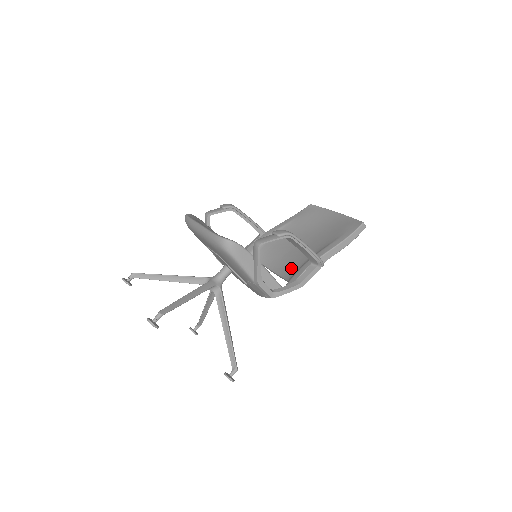
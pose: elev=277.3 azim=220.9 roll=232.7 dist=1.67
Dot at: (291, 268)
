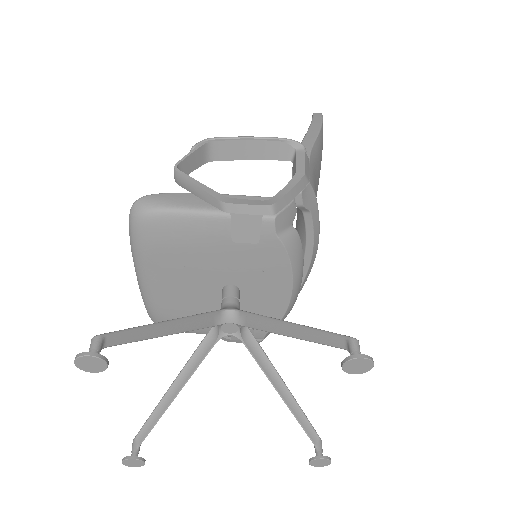
Dot at: (297, 210)
